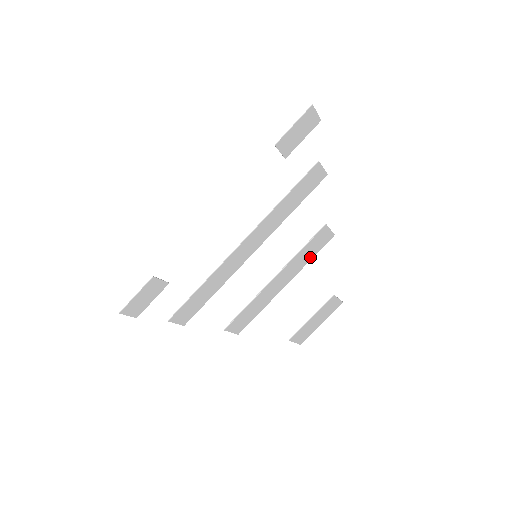
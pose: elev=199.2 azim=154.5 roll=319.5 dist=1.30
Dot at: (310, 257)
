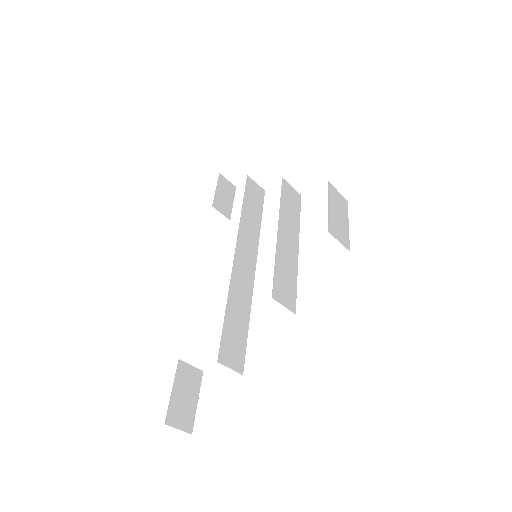
Dot at: (297, 216)
